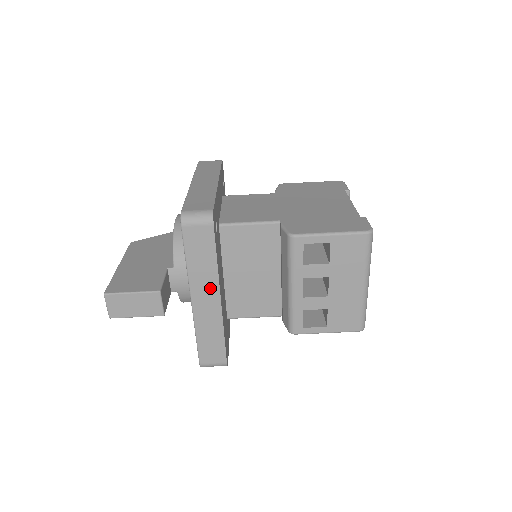
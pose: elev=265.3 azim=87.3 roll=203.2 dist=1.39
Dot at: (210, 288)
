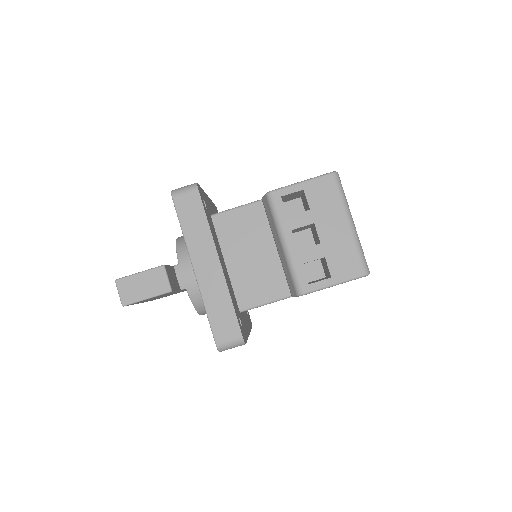
Dot at: (208, 252)
